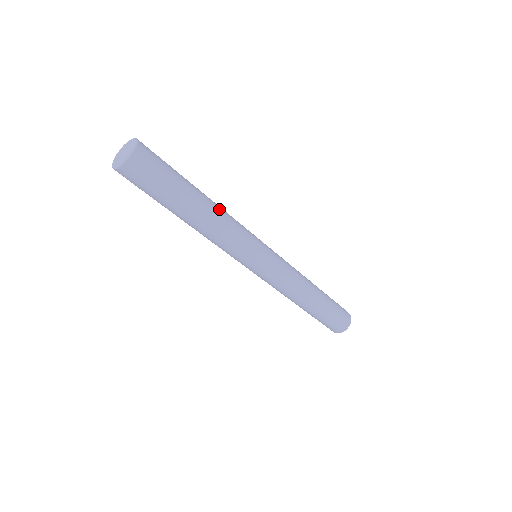
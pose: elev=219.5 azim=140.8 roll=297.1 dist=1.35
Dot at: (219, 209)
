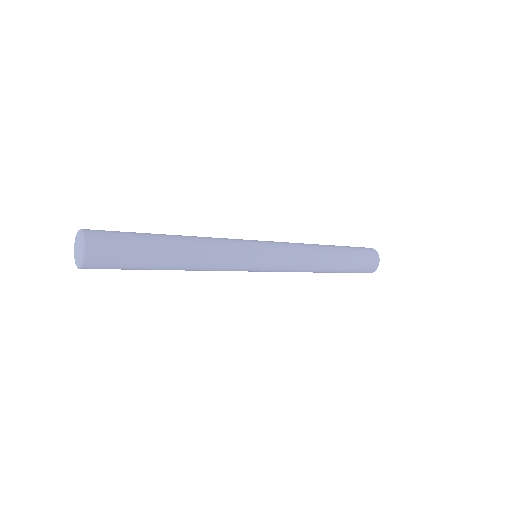
Dot at: (198, 247)
